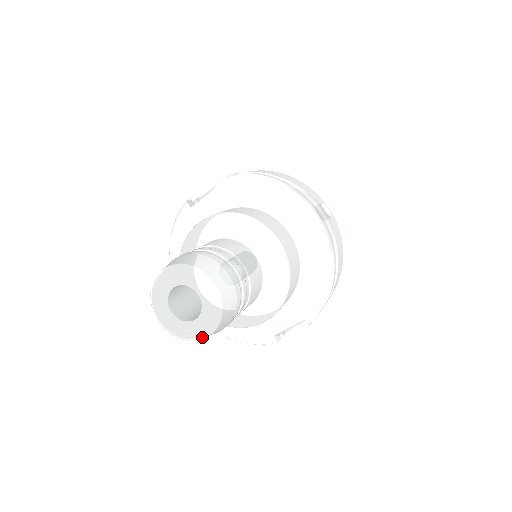
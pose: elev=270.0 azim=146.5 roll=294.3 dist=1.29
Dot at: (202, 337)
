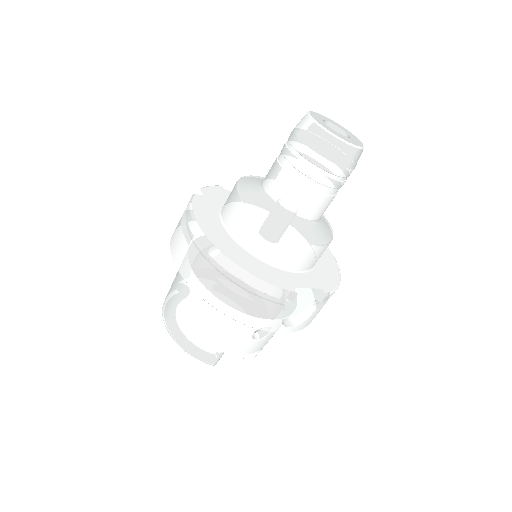
Dot at: (352, 144)
